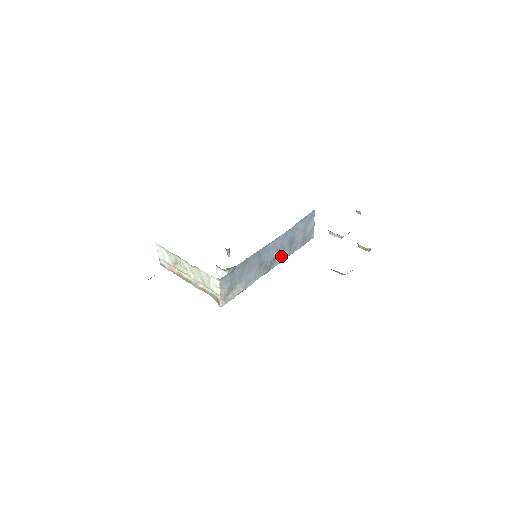
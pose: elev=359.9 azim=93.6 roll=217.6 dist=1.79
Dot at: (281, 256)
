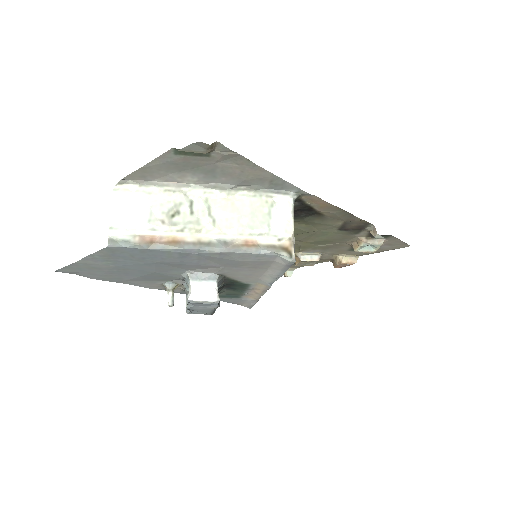
Dot at: occluded
